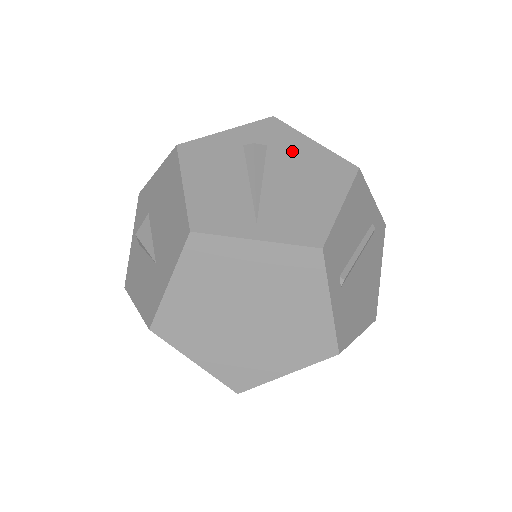
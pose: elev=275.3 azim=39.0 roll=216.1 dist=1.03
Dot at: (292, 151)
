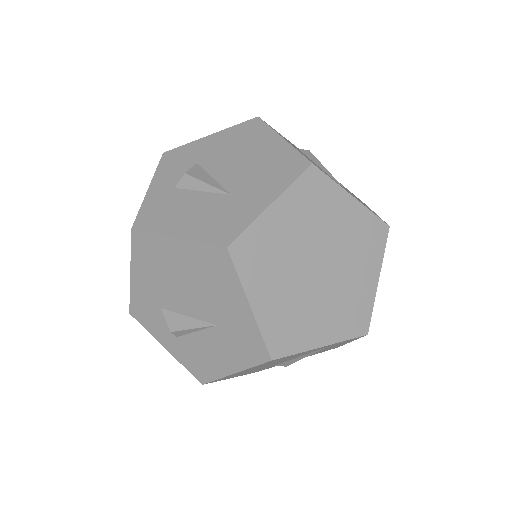
Dot at: occluded
